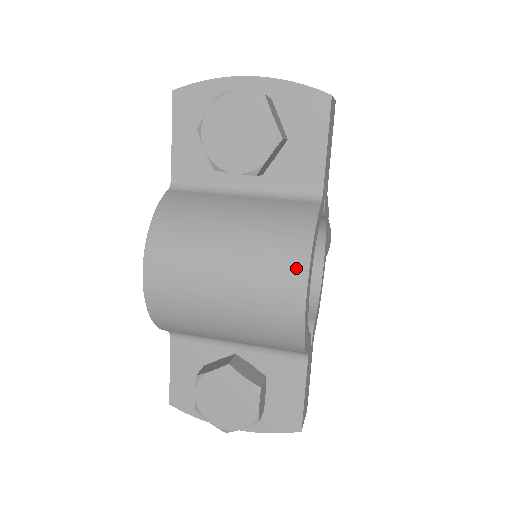
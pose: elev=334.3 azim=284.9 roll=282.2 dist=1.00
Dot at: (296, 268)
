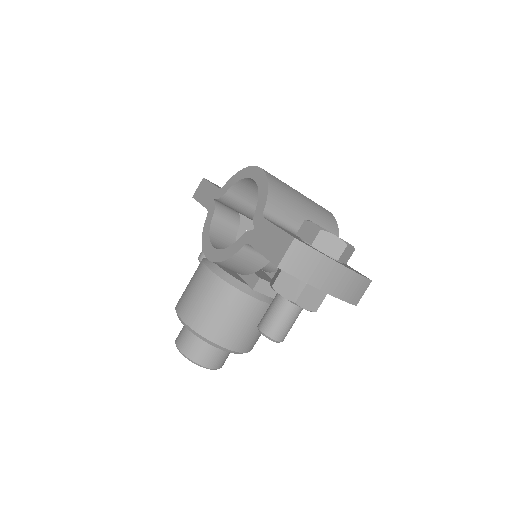
Dot at: occluded
